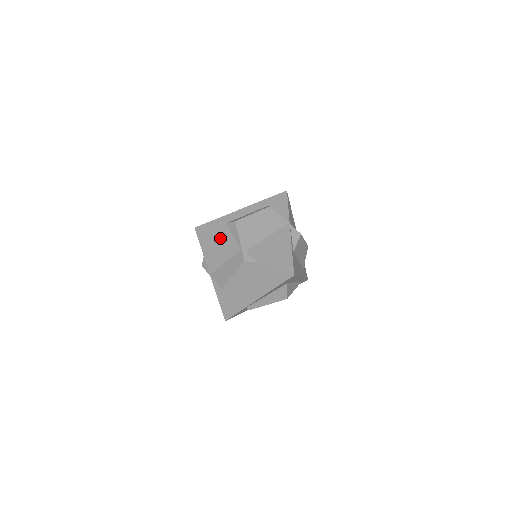
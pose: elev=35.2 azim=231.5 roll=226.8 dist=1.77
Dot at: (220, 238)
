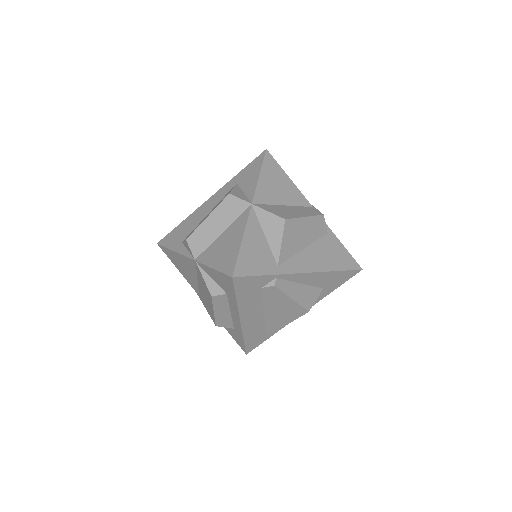
Dot at: (291, 181)
